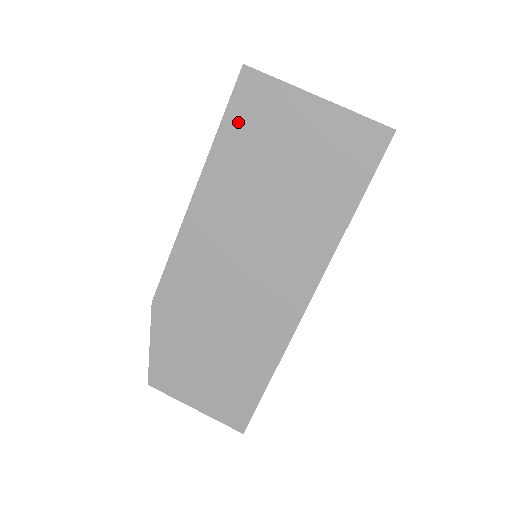
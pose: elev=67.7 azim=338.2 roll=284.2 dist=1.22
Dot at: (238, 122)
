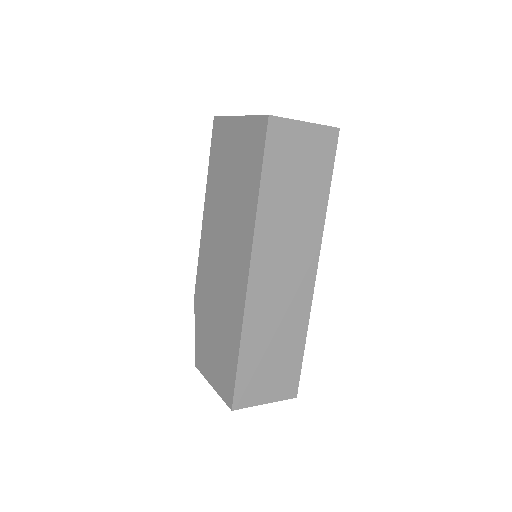
Dot at: (214, 153)
